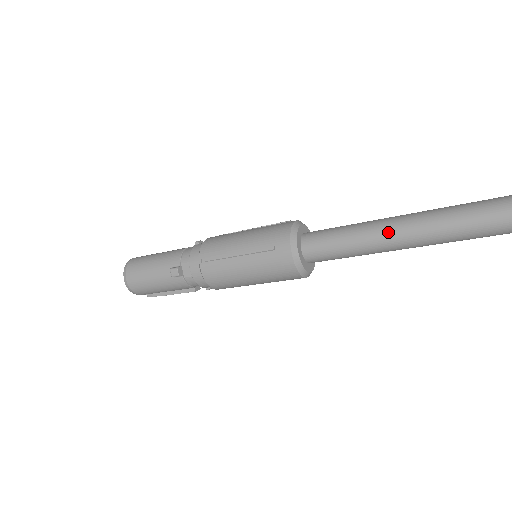
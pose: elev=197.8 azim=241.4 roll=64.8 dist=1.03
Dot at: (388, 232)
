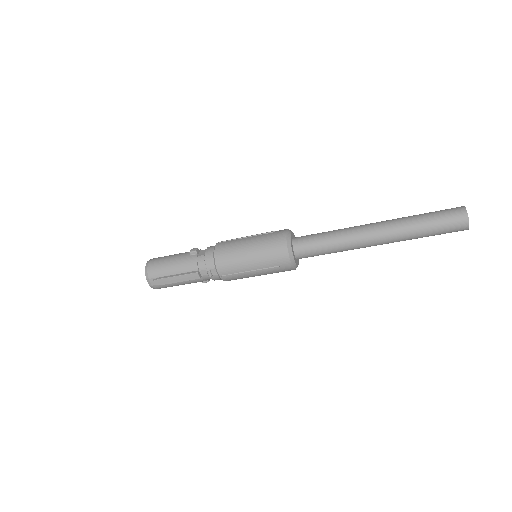
Dot at: (353, 227)
